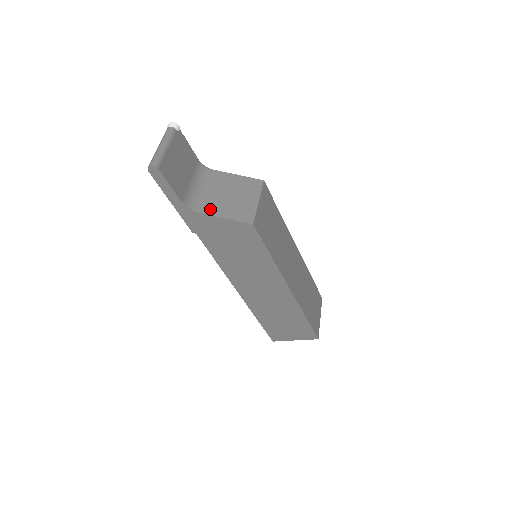
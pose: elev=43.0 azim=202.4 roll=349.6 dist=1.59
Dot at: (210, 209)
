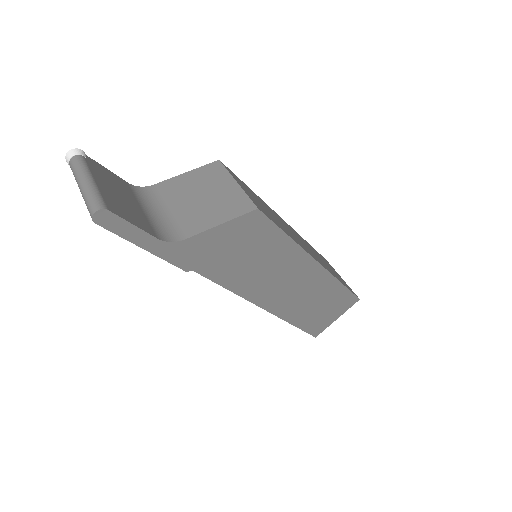
Dot at: (194, 226)
